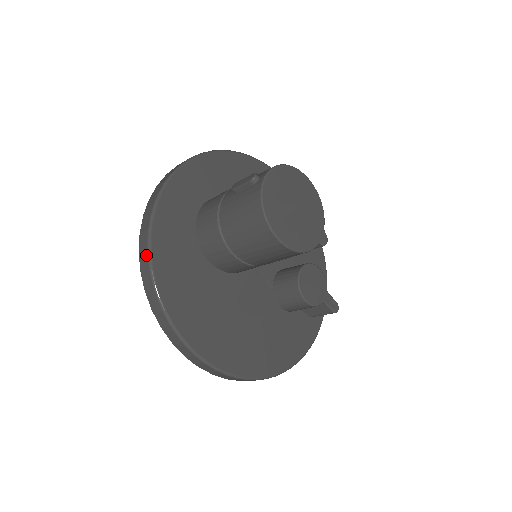
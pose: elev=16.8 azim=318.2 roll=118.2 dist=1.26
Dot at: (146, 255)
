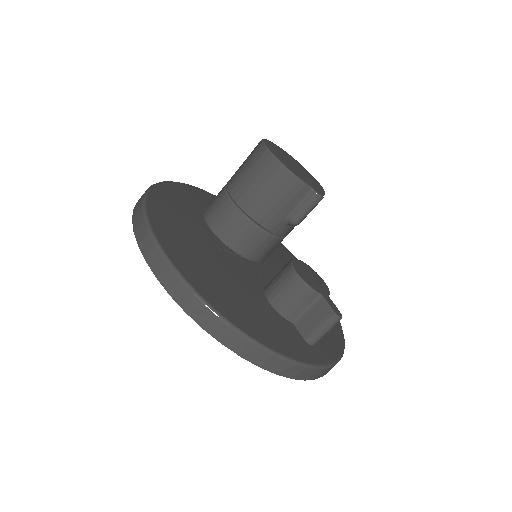
Dot at: occluded
